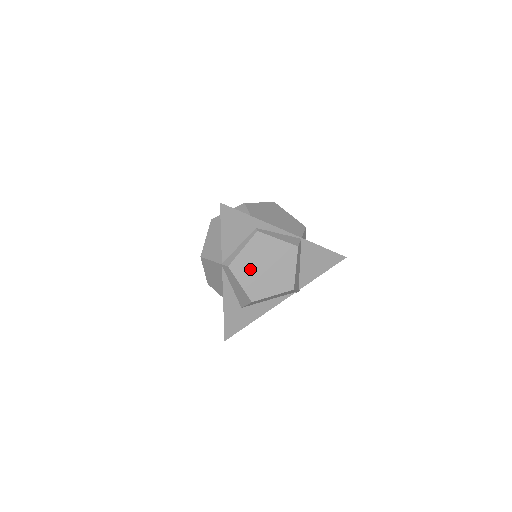
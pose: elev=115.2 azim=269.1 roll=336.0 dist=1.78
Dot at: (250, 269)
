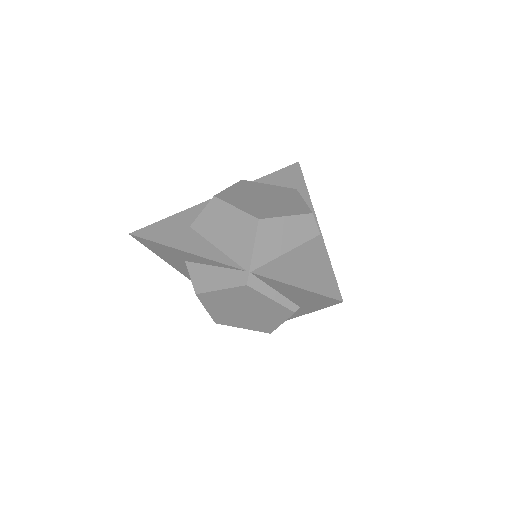
Dot at: (252, 190)
